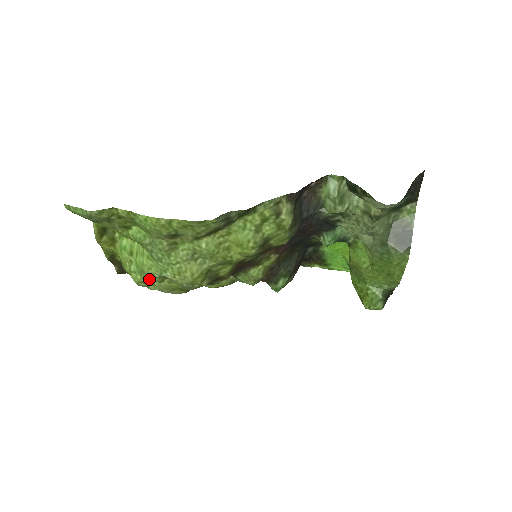
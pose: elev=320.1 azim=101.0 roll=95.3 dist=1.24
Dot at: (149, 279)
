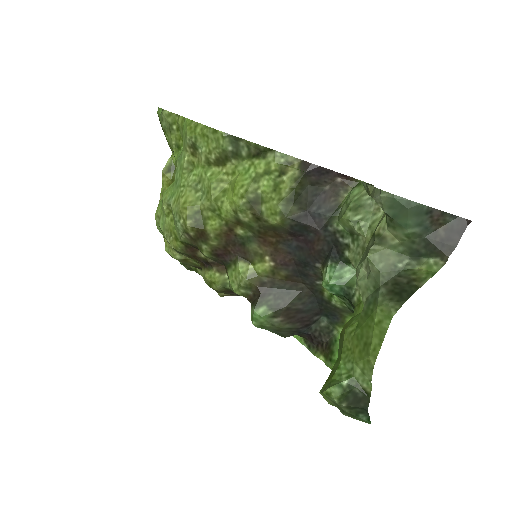
Dot at: (163, 212)
